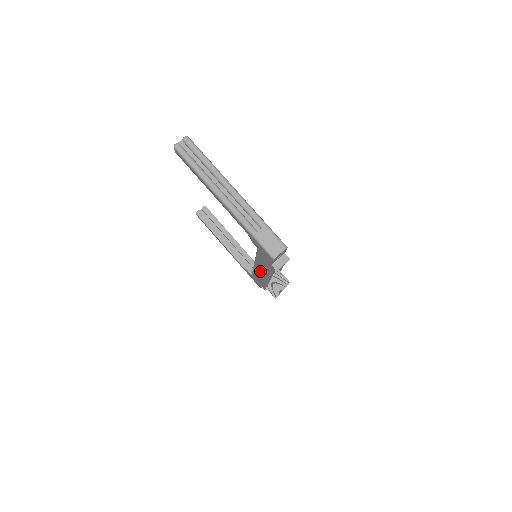
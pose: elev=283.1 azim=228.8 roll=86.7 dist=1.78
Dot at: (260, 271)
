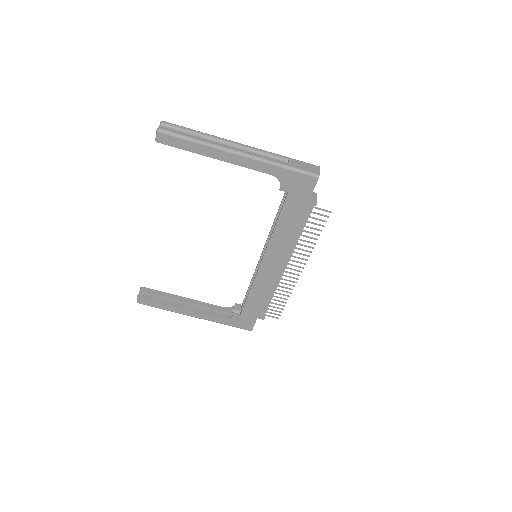
Dot at: (271, 265)
